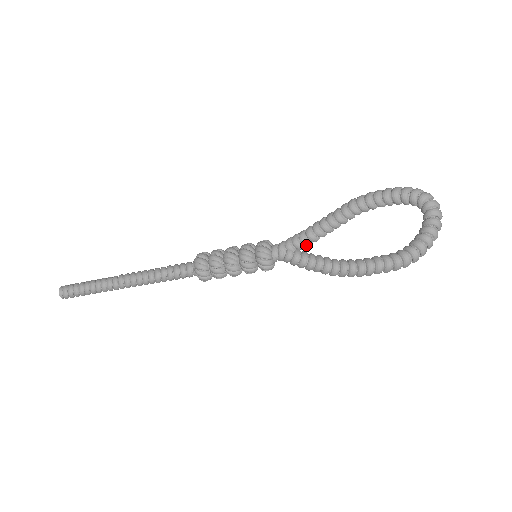
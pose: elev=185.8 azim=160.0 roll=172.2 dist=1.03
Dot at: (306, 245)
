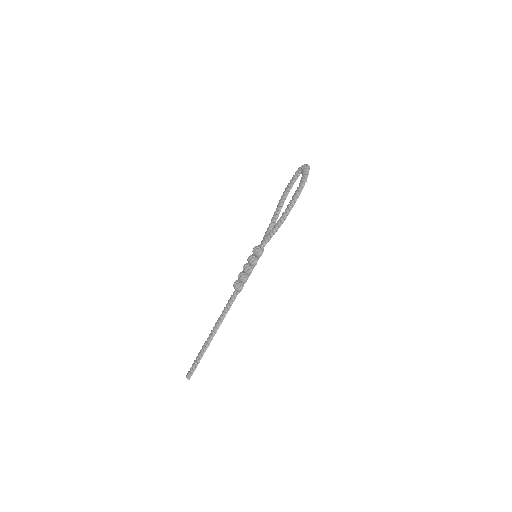
Dot at: (271, 229)
